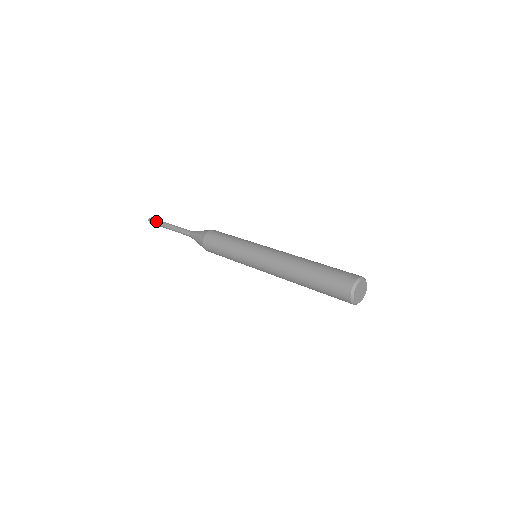
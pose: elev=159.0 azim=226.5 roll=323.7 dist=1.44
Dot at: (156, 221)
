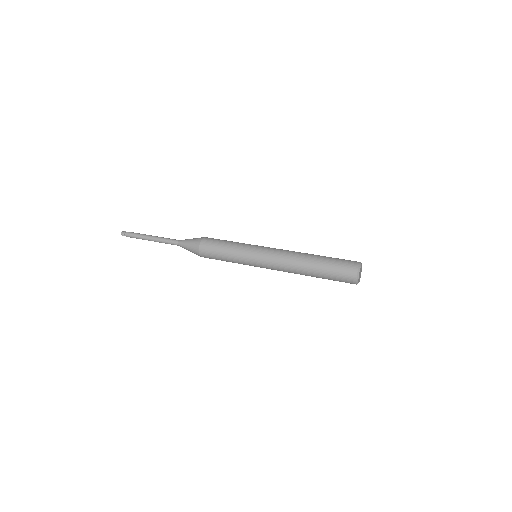
Dot at: occluded
